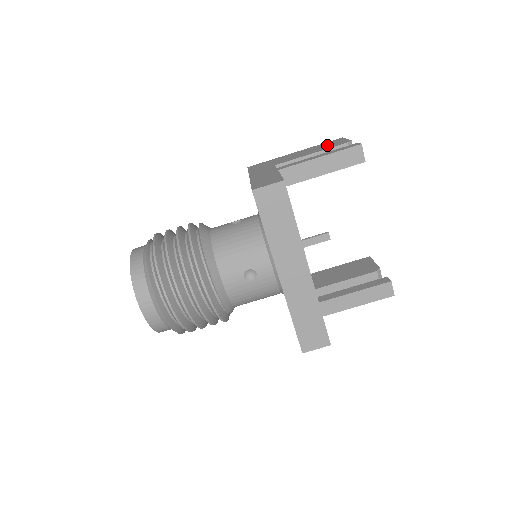
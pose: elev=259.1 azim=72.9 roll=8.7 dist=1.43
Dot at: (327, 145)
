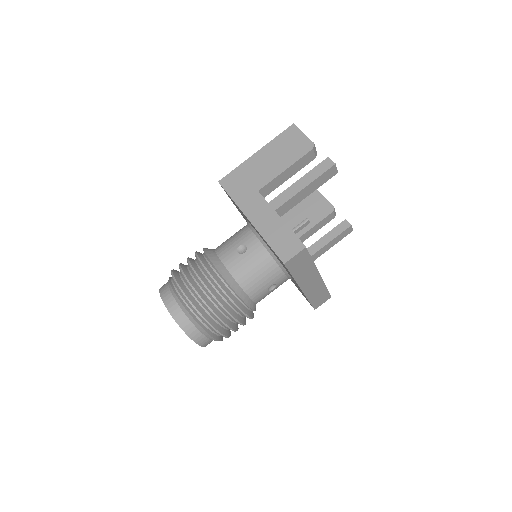
Dot at: (290, 147)
